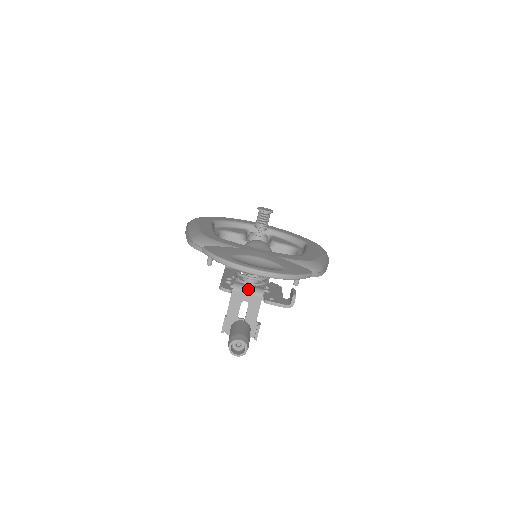
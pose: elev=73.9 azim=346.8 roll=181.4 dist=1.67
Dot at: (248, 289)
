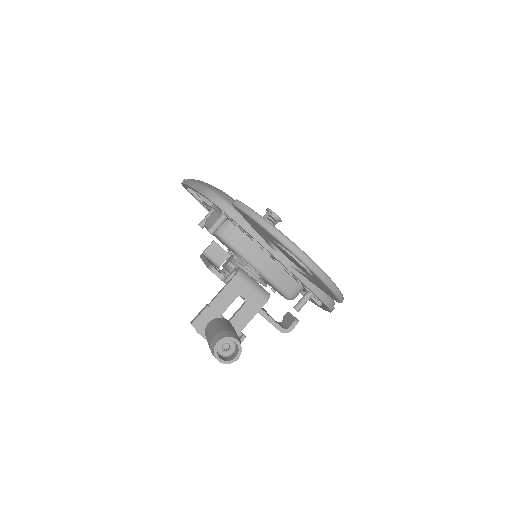
Dot at: (254, 283)
